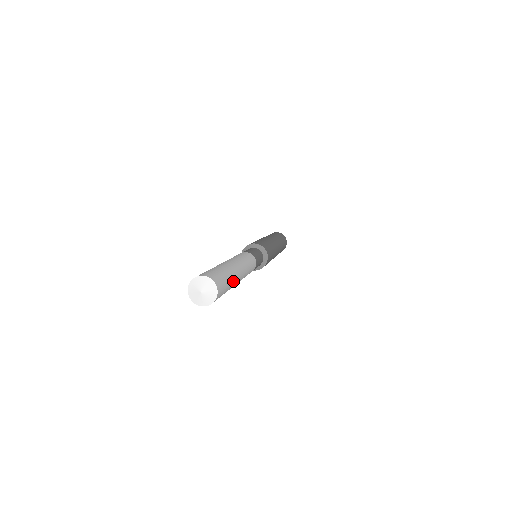
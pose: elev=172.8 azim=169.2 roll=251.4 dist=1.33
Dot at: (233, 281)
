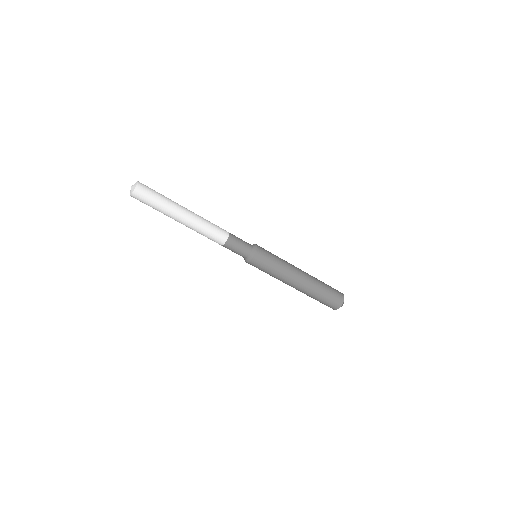
Dot at: (169, 199)
